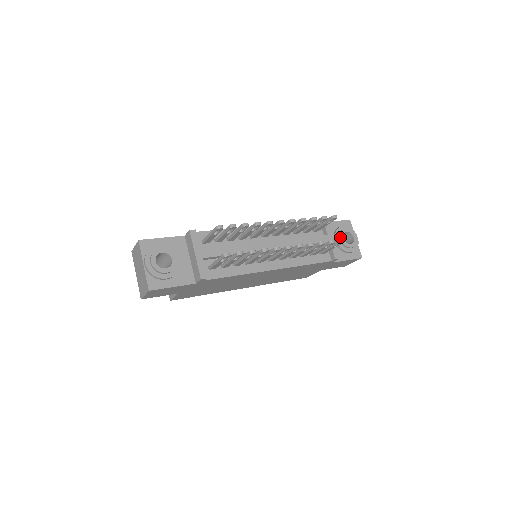
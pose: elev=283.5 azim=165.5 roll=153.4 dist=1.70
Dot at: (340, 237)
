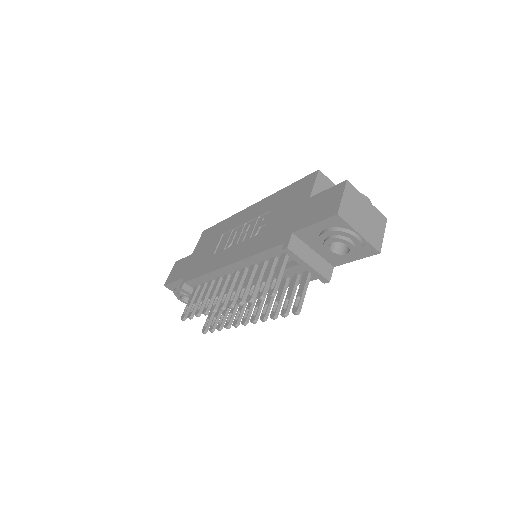
Dot at: occluded
